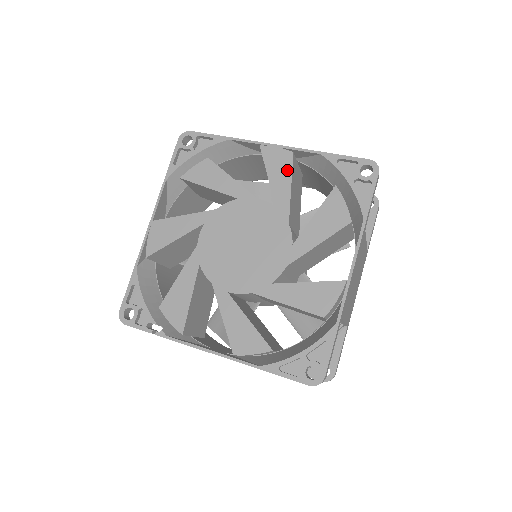
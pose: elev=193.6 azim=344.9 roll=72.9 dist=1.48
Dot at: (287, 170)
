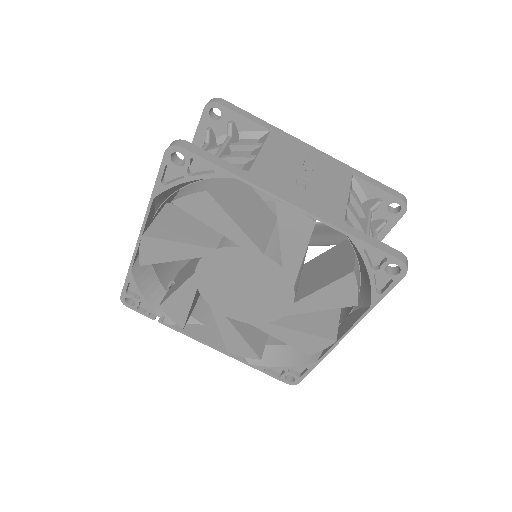
Dot at: (303, 239)
